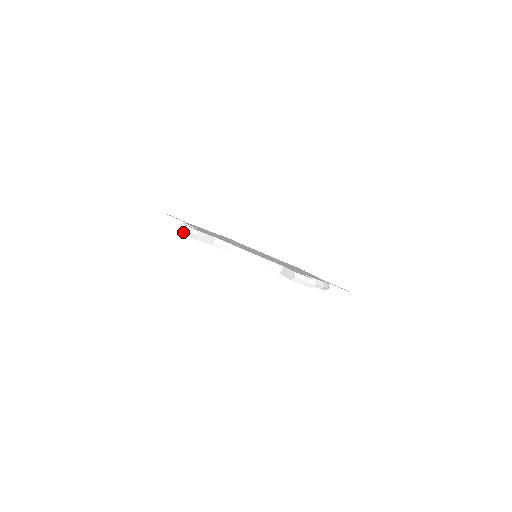
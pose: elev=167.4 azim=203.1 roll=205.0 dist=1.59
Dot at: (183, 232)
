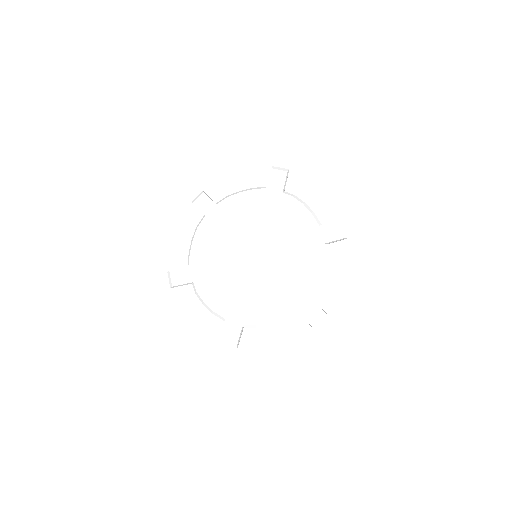
Dot at: (224, 343)
